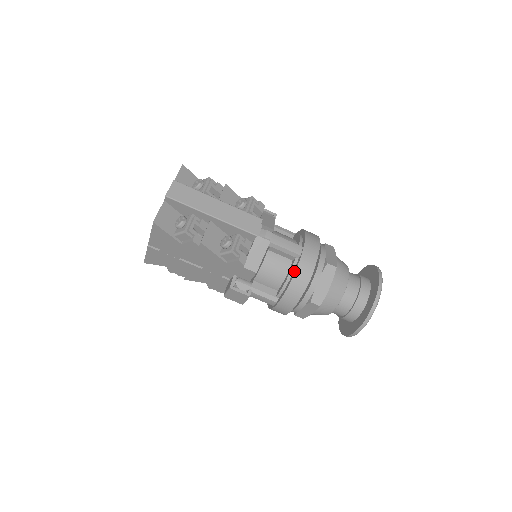
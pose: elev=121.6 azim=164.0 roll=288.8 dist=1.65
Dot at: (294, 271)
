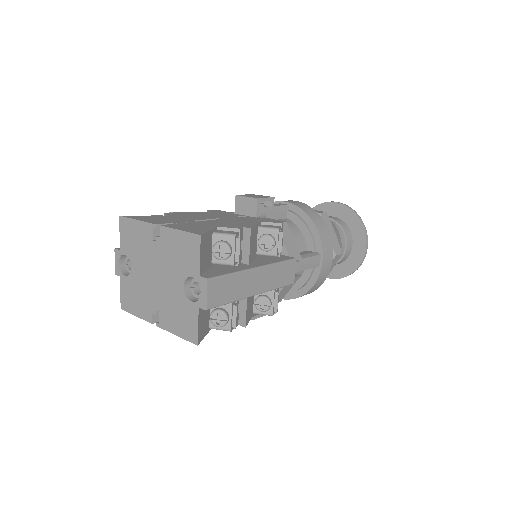
Dot at: (312, 282)
